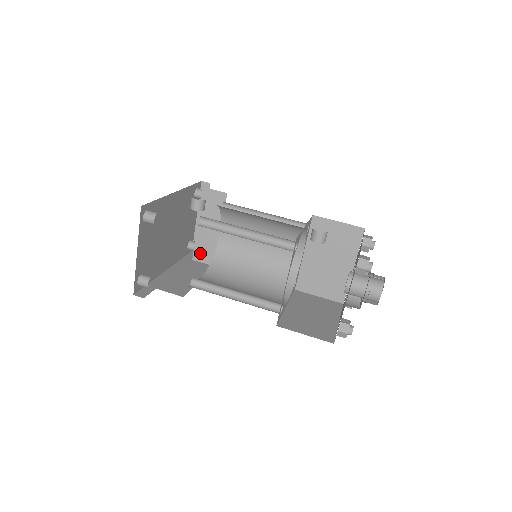
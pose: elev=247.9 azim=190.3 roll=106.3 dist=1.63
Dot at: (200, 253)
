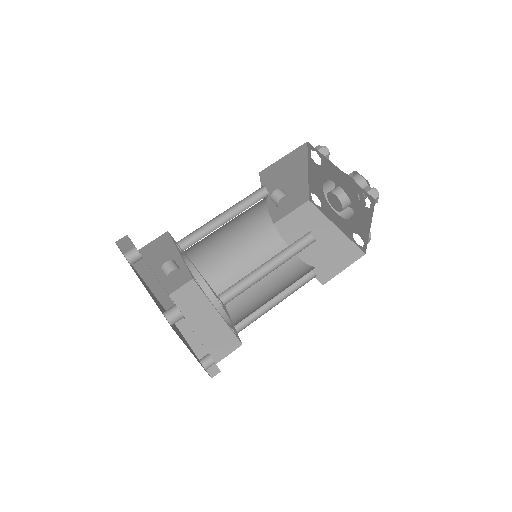
Dot at: (217, 349)
